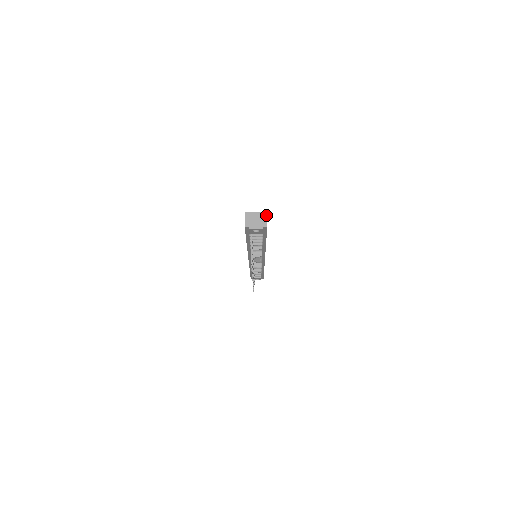
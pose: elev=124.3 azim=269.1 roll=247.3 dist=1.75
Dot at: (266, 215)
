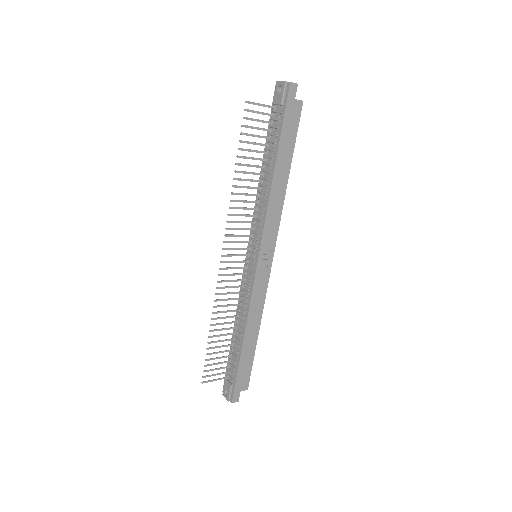
Dot at: (301, 100)
